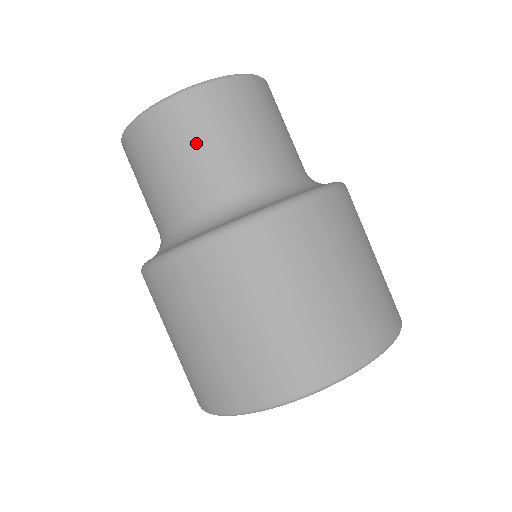
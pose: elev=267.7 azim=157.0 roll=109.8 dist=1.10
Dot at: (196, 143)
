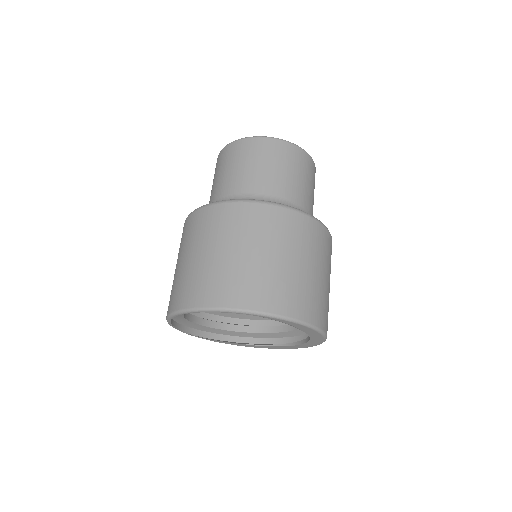
Dot at: (242, 163)
